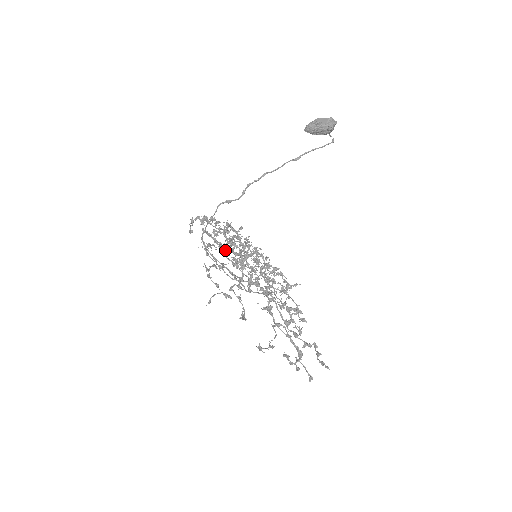
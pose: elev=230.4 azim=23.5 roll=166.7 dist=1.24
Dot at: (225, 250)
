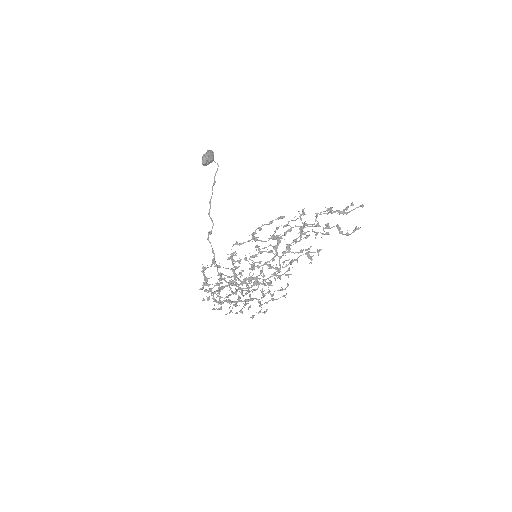
Dot at: (238, 274)
